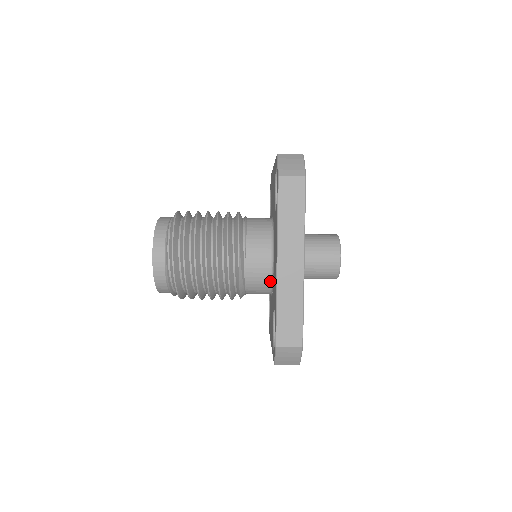
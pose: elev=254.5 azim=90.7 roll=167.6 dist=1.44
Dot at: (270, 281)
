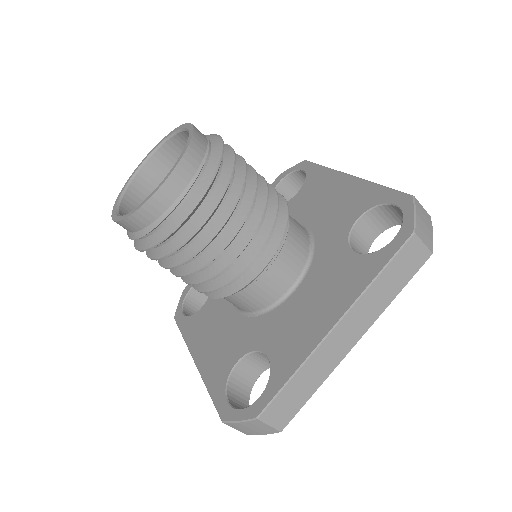
Dot at: (266, 307)
